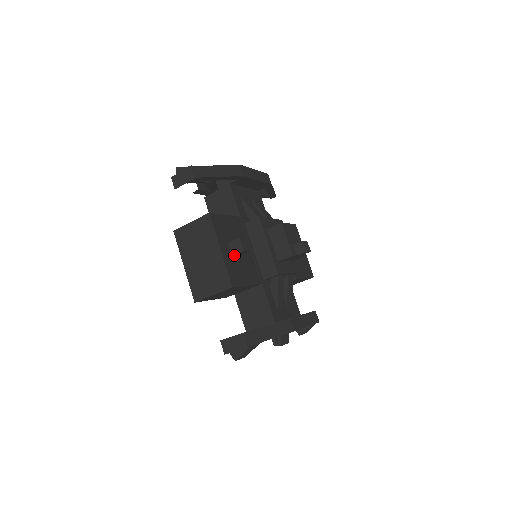
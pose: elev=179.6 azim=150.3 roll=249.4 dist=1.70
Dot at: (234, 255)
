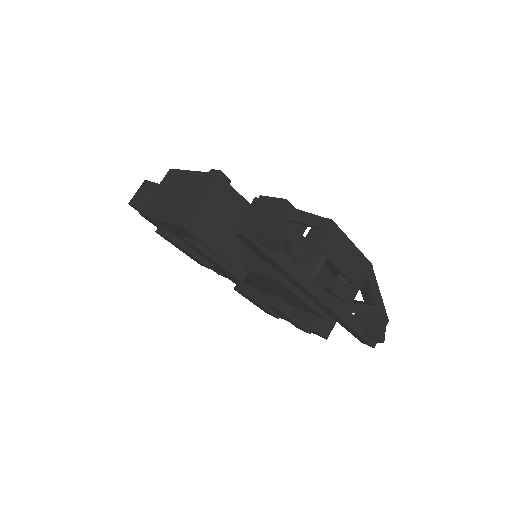
Dot at: occluded
